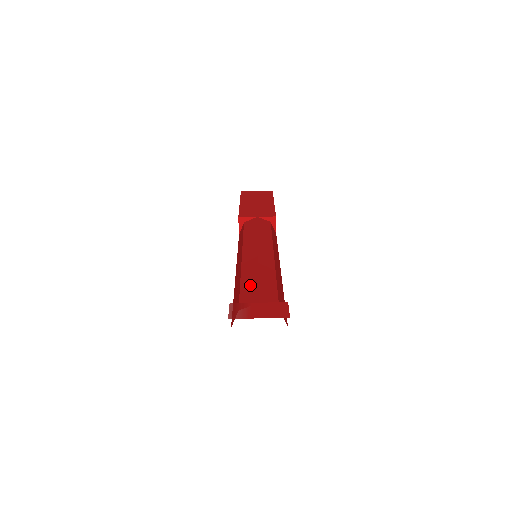
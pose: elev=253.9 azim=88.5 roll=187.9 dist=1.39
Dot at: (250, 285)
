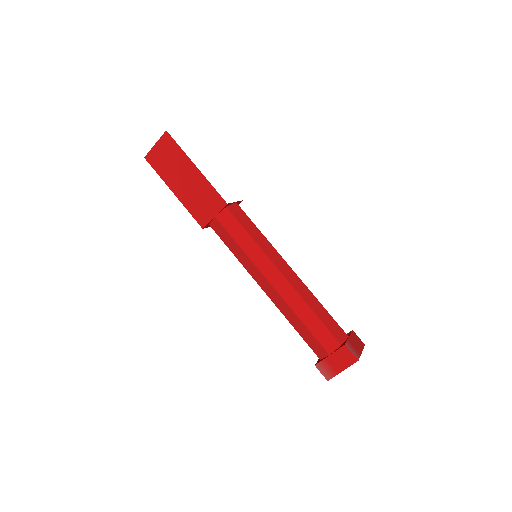
Dot at: (305, 334)
